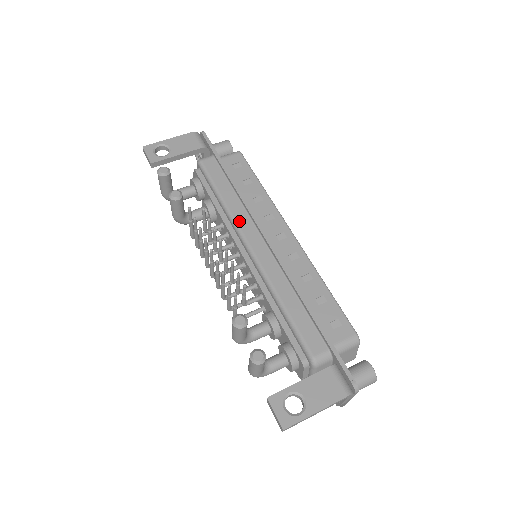
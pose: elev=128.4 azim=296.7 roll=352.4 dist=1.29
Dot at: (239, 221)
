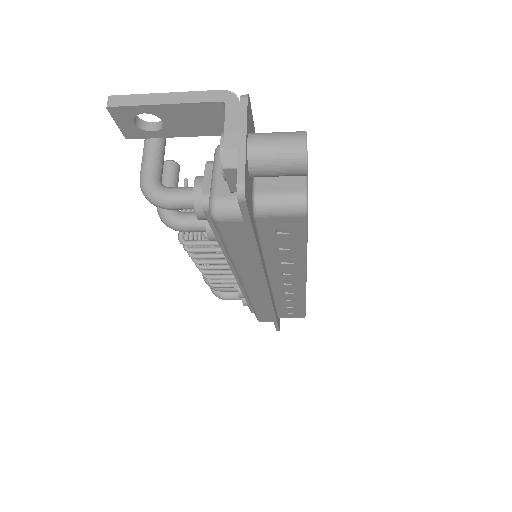
Dot at: occluded
